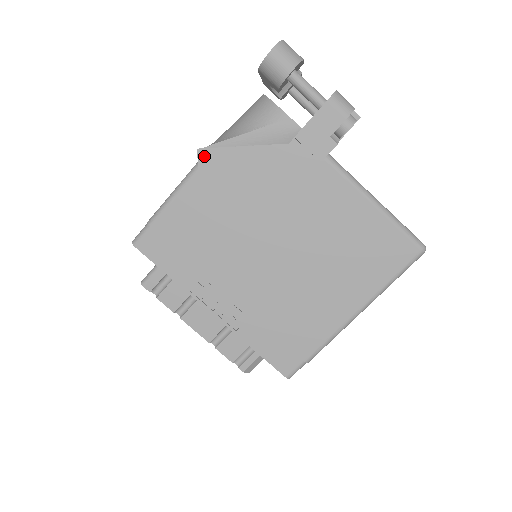
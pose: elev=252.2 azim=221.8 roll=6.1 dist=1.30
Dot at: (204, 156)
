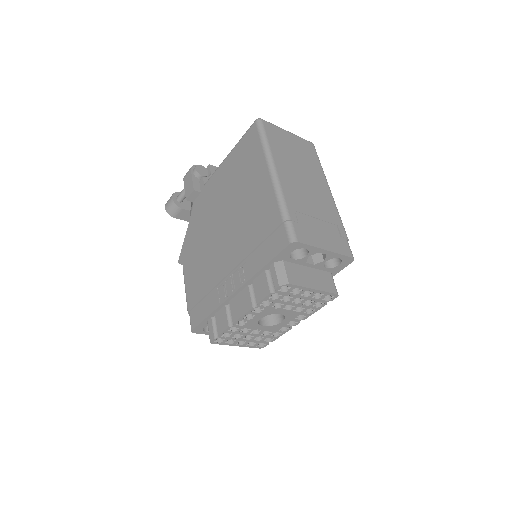
Dot at: (181, 260)
